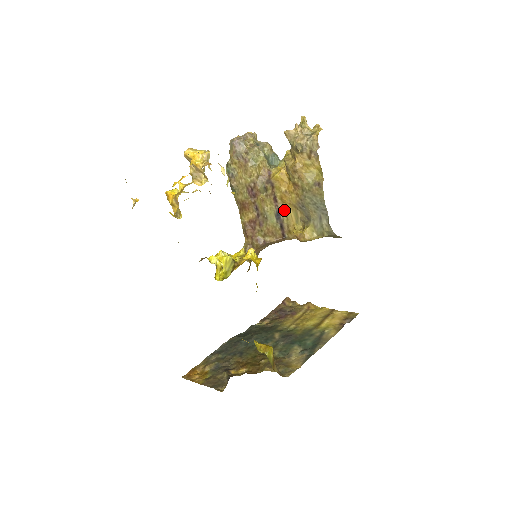
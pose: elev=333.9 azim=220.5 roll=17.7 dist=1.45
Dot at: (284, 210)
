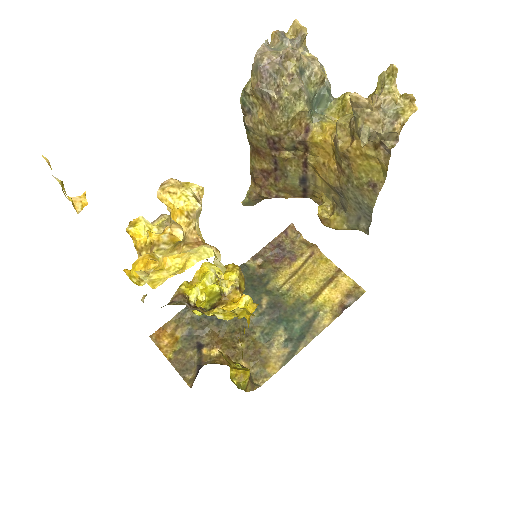
Dot at: (314, 179)
